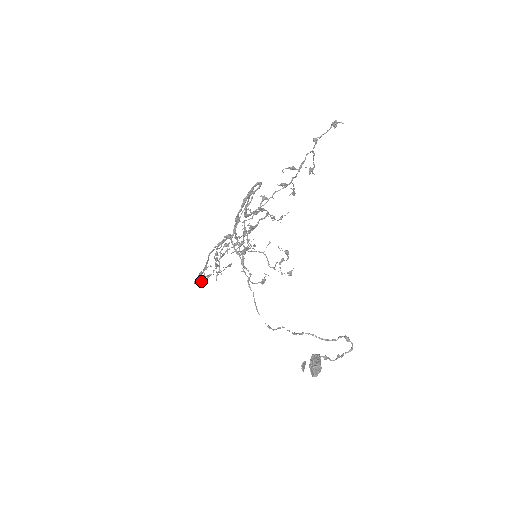
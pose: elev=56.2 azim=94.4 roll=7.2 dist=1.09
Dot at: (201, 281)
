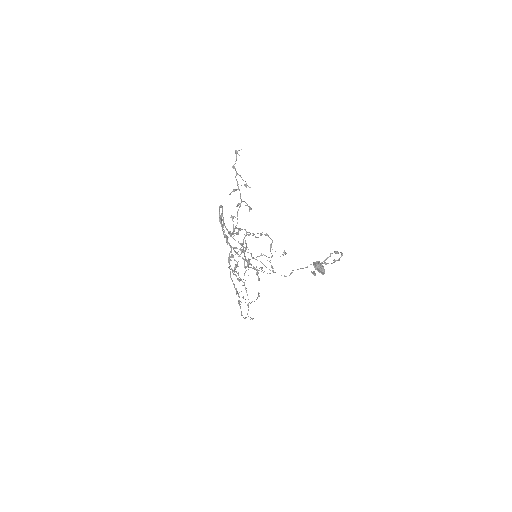
Dot at: occluded
